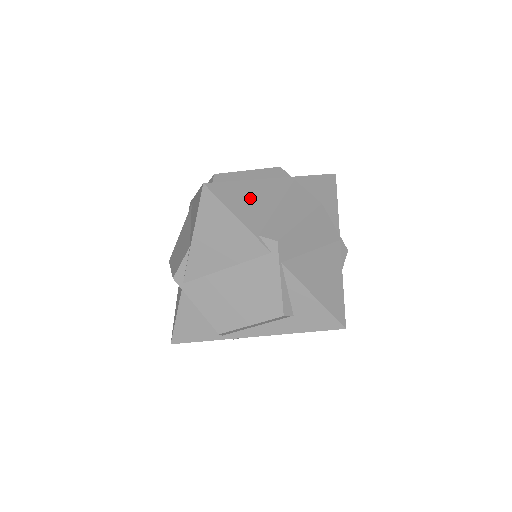
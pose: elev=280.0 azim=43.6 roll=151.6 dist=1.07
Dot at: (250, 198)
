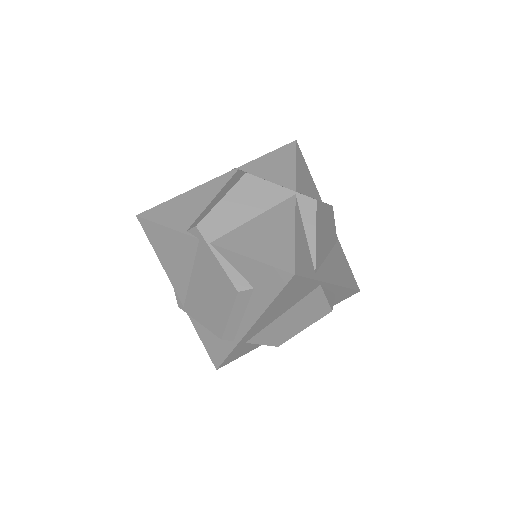
Dot at: (182, 206)
